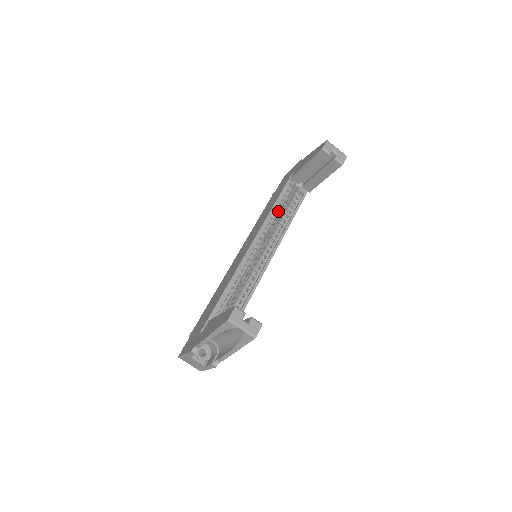
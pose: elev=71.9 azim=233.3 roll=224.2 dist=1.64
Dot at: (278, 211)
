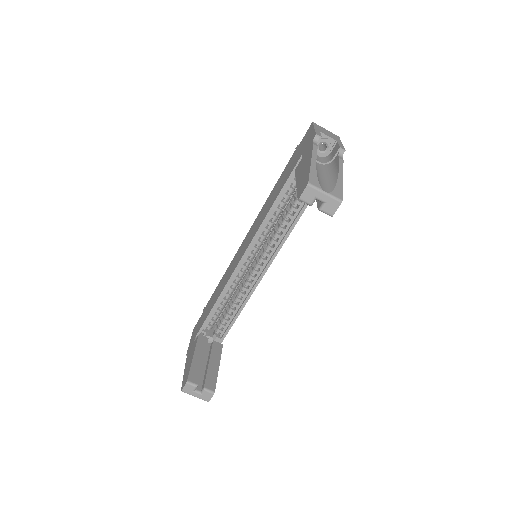
Dot at: (282, 206)
